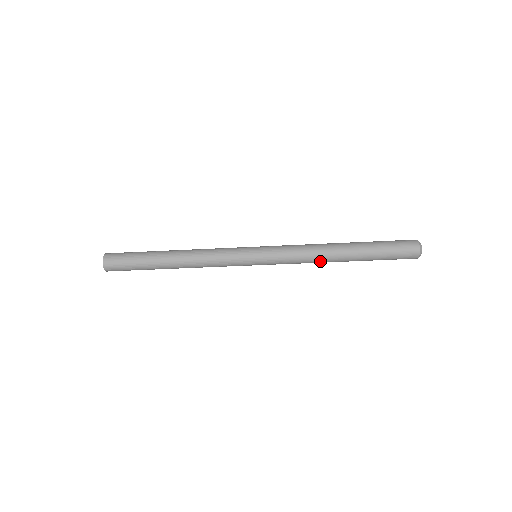
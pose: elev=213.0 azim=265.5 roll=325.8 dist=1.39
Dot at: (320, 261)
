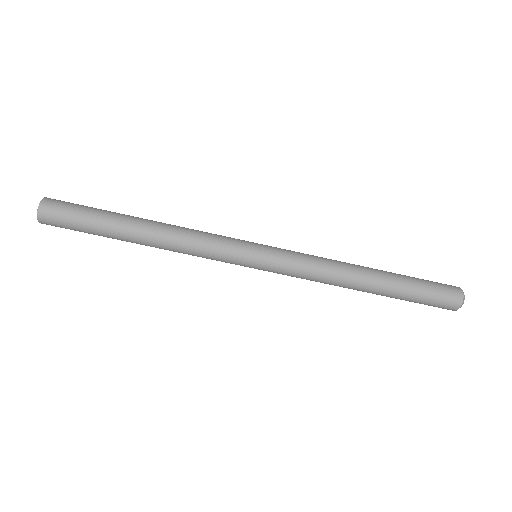
Dot at: (340, 278)
